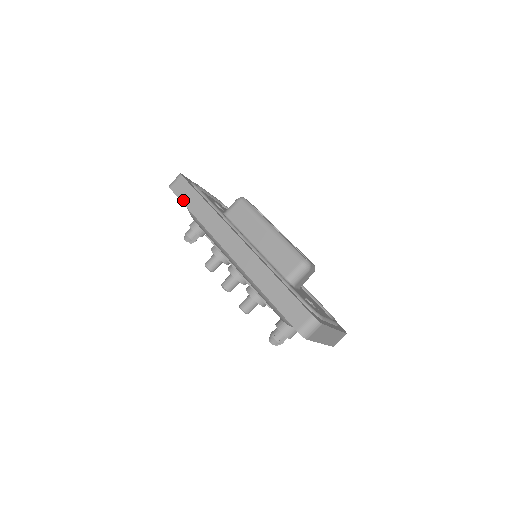
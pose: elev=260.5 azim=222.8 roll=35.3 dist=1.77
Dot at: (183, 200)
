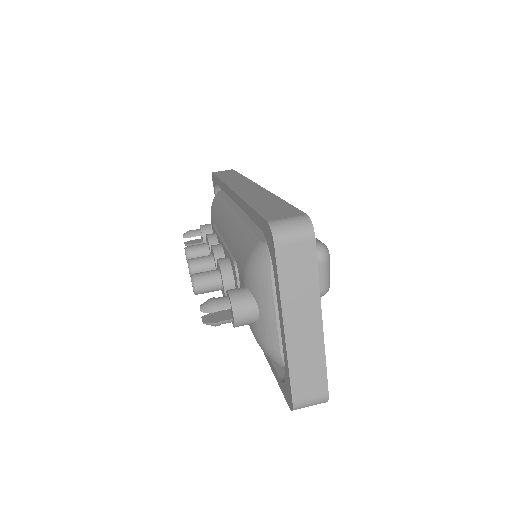
Dot at: (218, 175)
